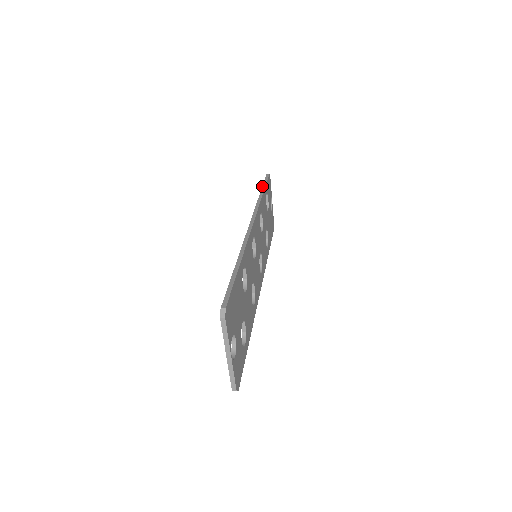
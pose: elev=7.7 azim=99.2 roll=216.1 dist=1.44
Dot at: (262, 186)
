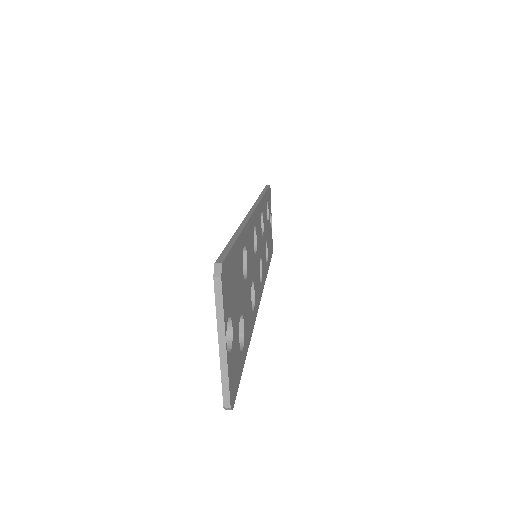
Dot at: occluded
